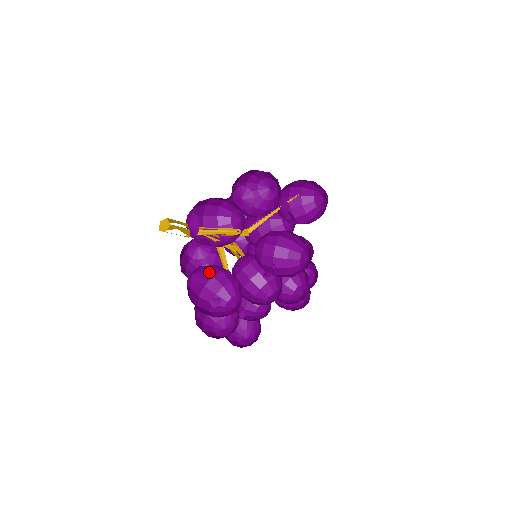
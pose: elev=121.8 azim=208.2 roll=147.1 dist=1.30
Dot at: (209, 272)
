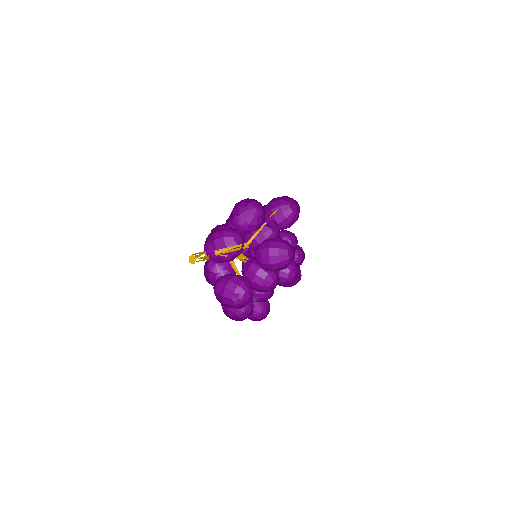
Dot at: (226, 278)
